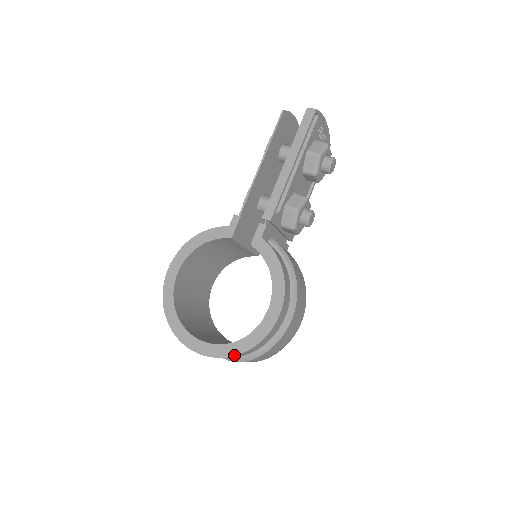
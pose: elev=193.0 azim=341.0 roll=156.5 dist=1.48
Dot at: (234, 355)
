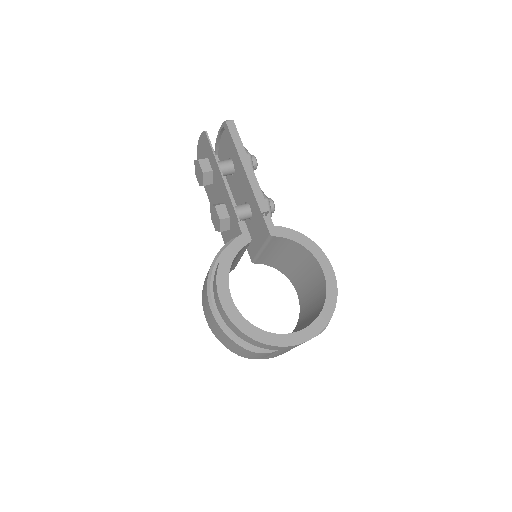
Dot at: (330, 319)
